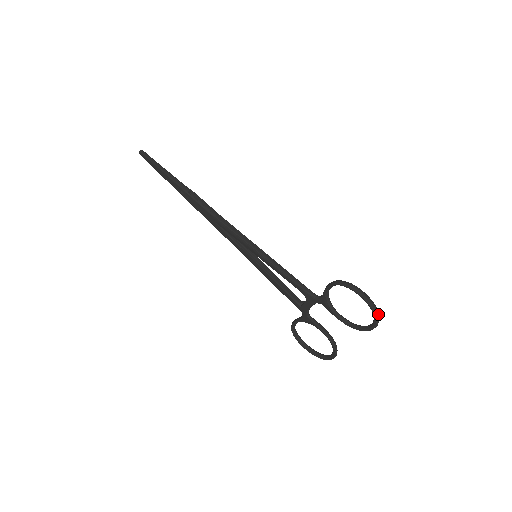
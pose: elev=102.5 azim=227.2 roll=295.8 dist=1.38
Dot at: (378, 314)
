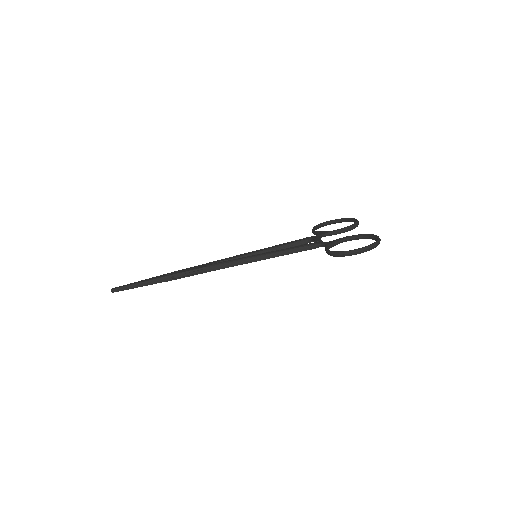
Dot at: (377, 244)
